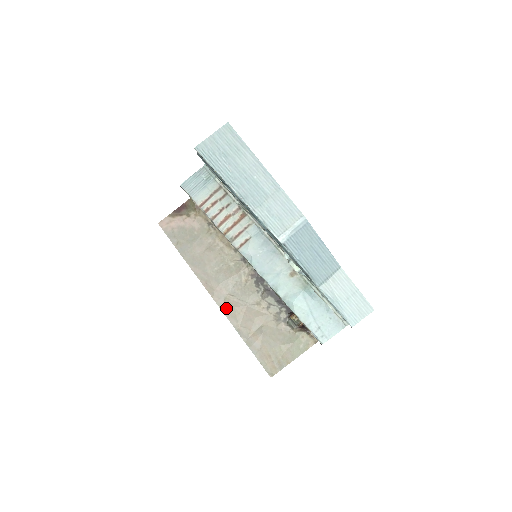
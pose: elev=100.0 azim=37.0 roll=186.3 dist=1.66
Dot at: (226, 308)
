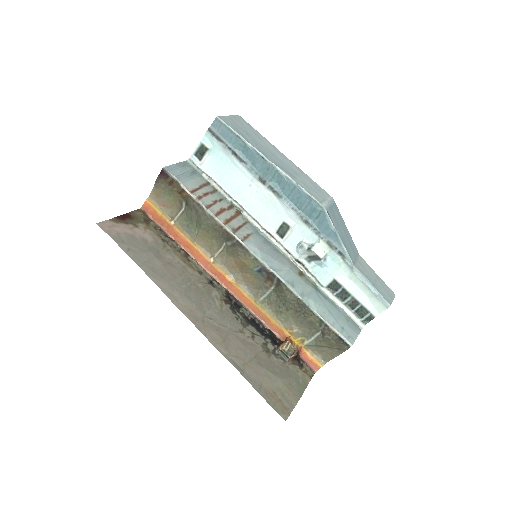
Dot at: (208, 332)
